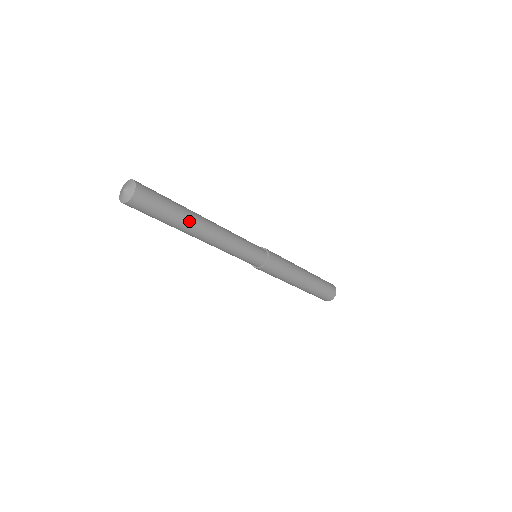
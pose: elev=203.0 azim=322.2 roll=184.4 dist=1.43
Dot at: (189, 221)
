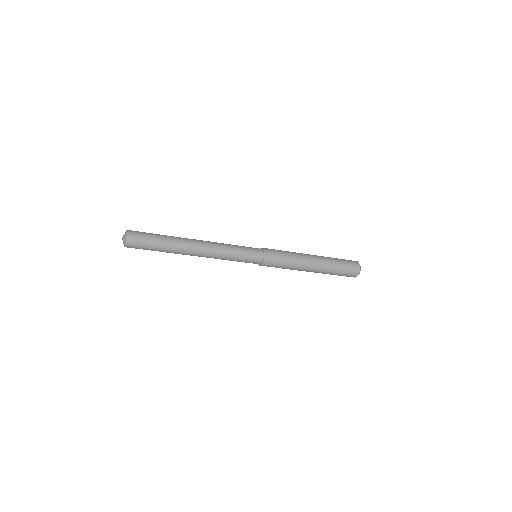
Dot at: (177, 247)
